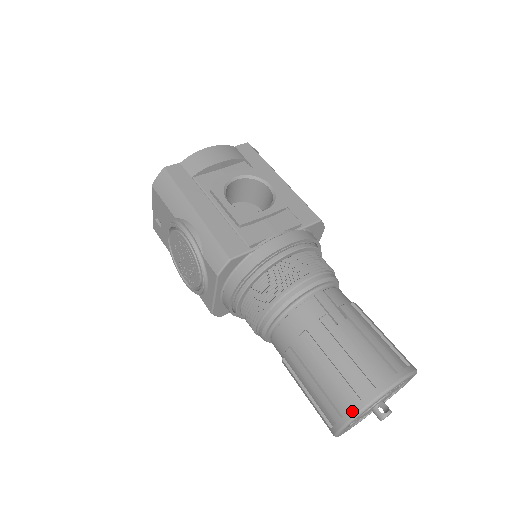
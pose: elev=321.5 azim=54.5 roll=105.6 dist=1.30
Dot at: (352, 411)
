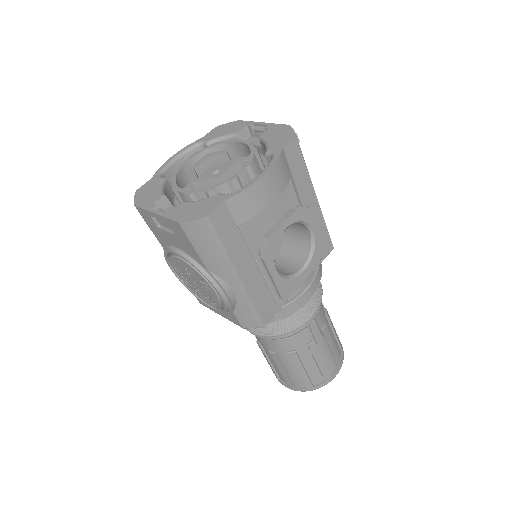
Dot at: (305, 390)
